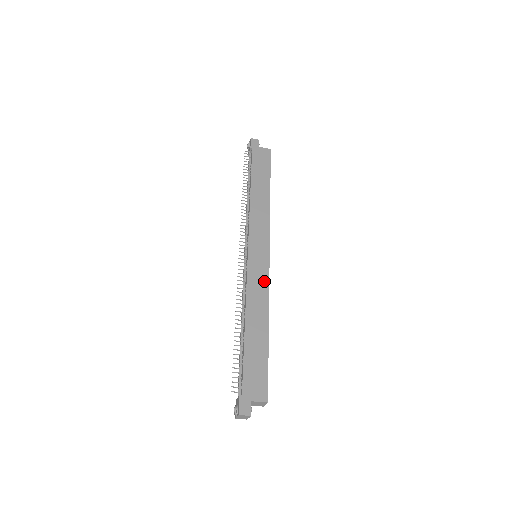
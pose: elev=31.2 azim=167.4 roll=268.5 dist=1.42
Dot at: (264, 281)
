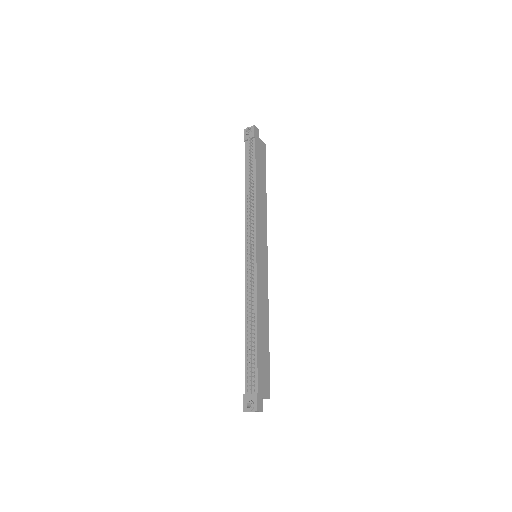
Dot at: (266, 285)
